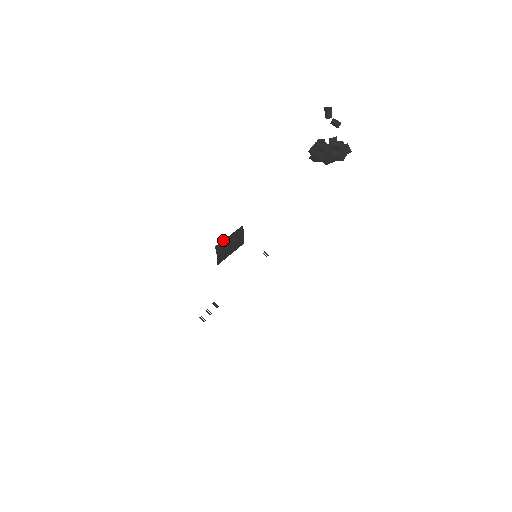
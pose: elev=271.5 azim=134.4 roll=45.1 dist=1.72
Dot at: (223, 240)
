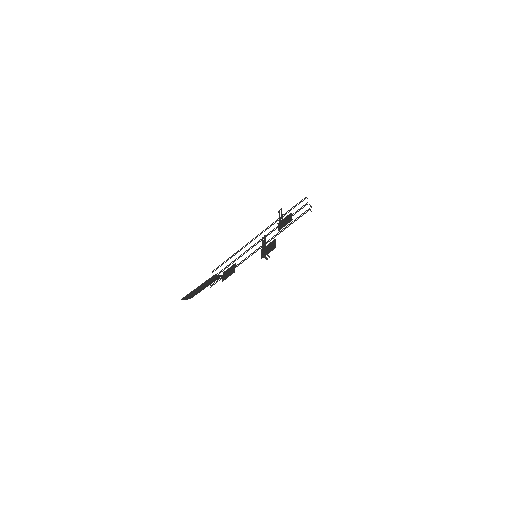
Dot at: (190, 292)
